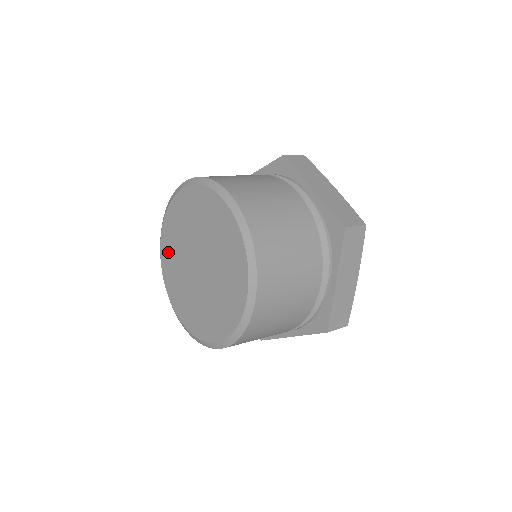
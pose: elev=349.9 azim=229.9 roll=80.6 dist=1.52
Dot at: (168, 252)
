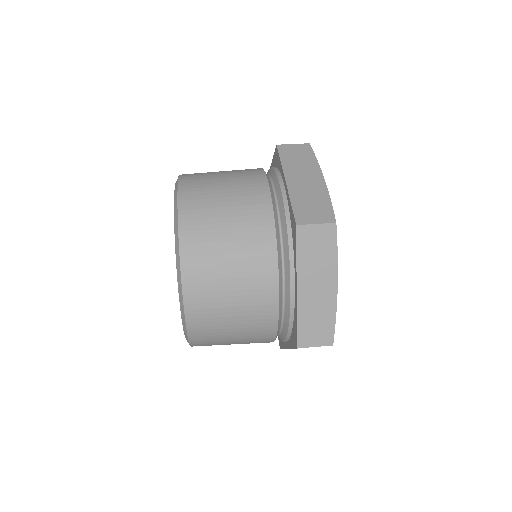
Dot at: occluded
